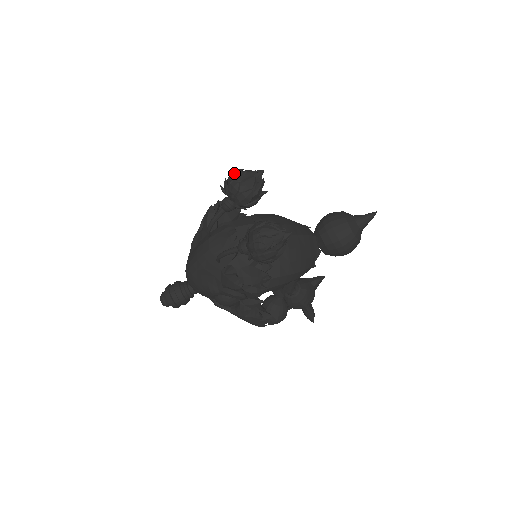
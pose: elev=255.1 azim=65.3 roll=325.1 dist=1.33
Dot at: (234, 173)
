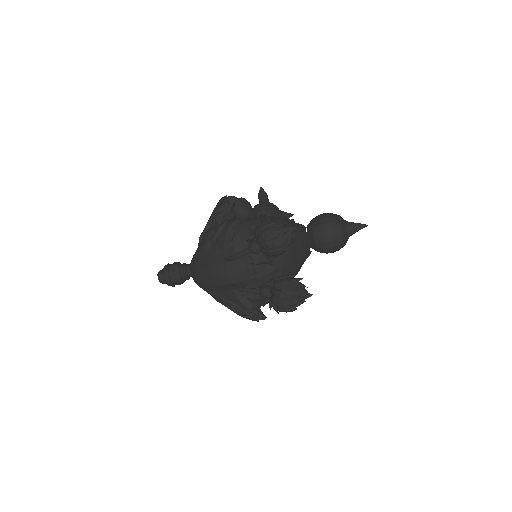
Dot at: (269, 230)
